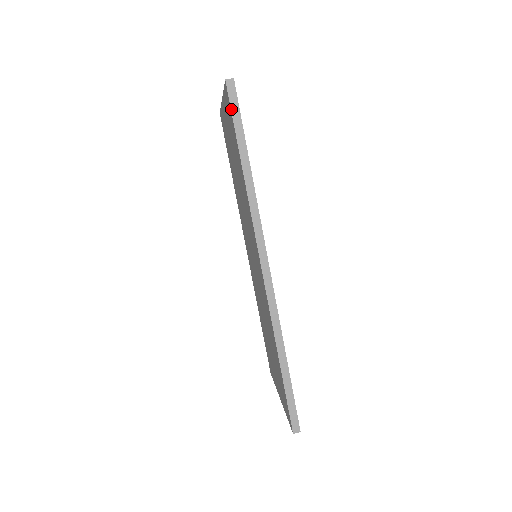
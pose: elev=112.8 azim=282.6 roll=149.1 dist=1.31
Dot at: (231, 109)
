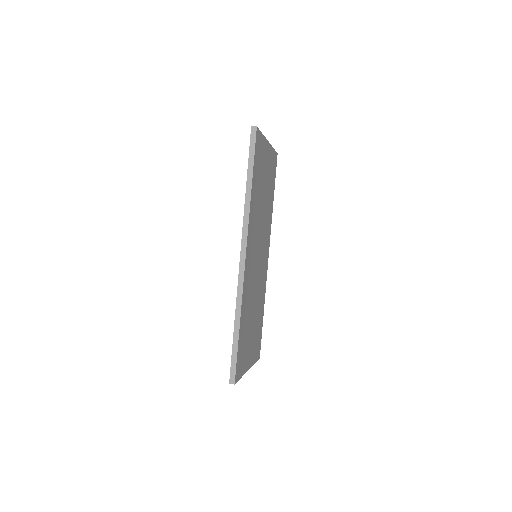
Dot at: (250, 145)
